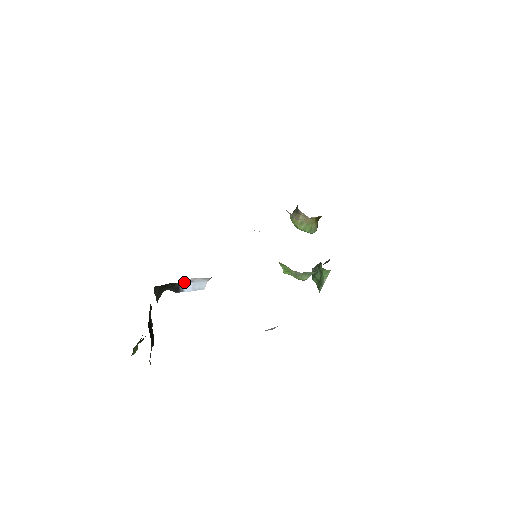
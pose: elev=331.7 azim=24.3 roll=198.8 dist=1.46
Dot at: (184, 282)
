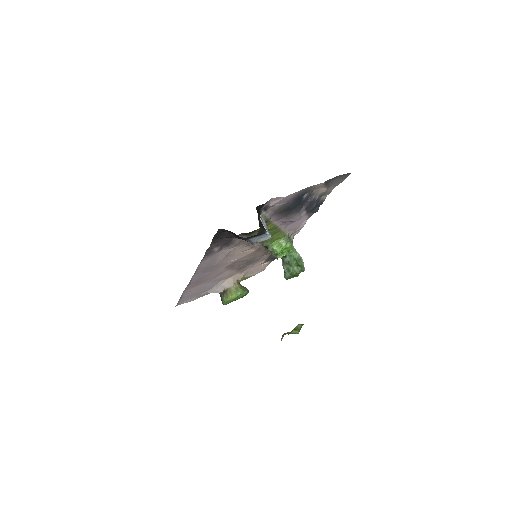
Dot at: occluded
